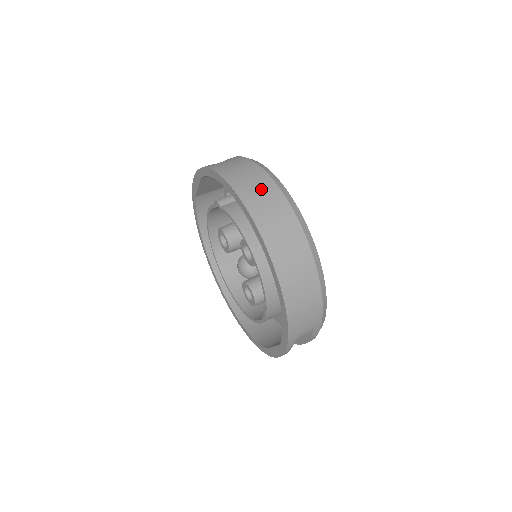
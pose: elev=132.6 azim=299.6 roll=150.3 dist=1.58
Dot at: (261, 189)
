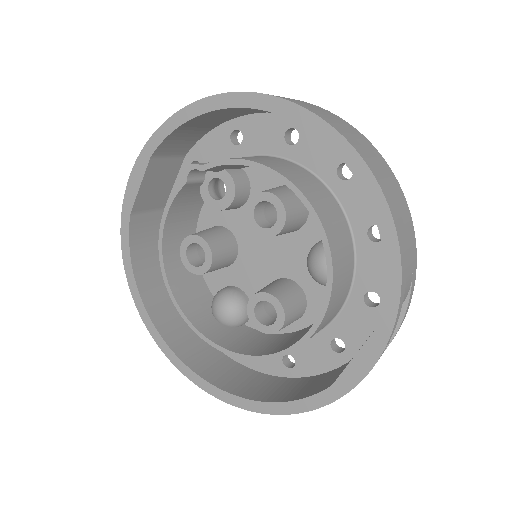
Dot at: occluded
